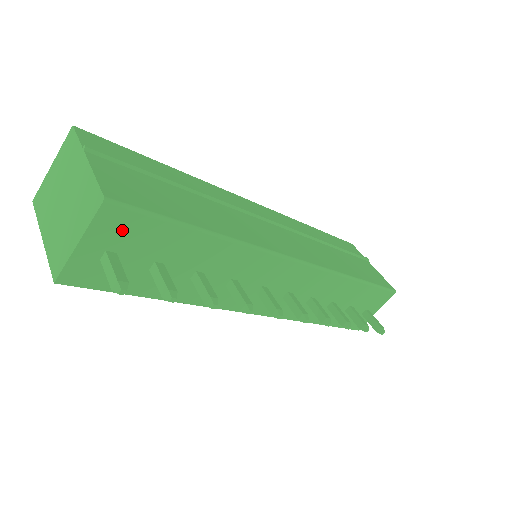
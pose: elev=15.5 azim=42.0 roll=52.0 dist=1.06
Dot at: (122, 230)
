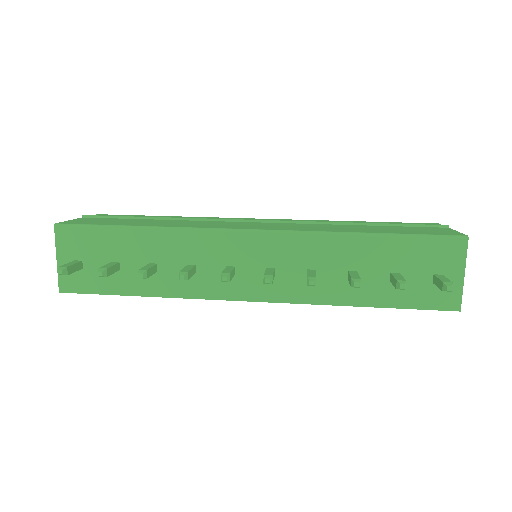
Dot at: (76, 242)
